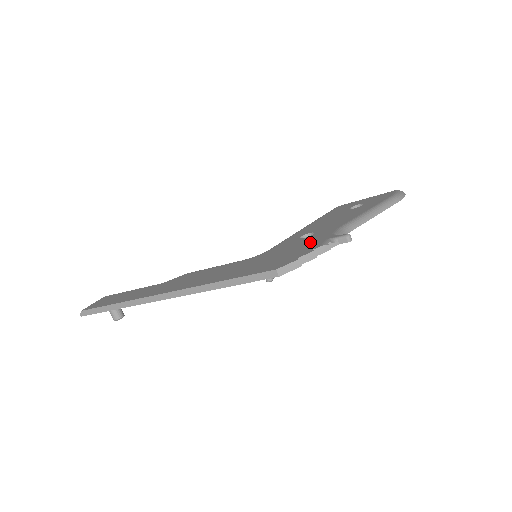
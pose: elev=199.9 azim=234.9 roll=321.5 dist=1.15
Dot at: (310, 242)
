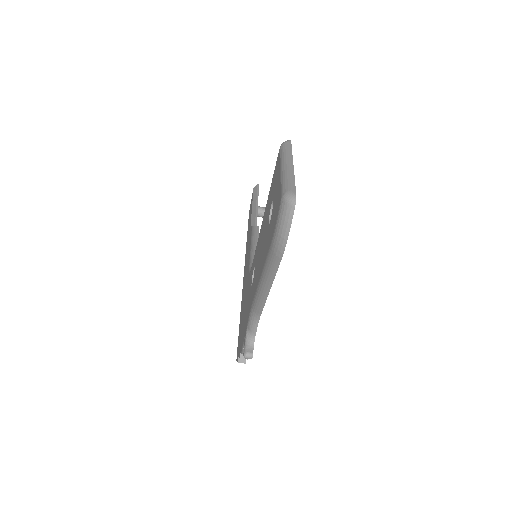
Dot at: (245, 319)
